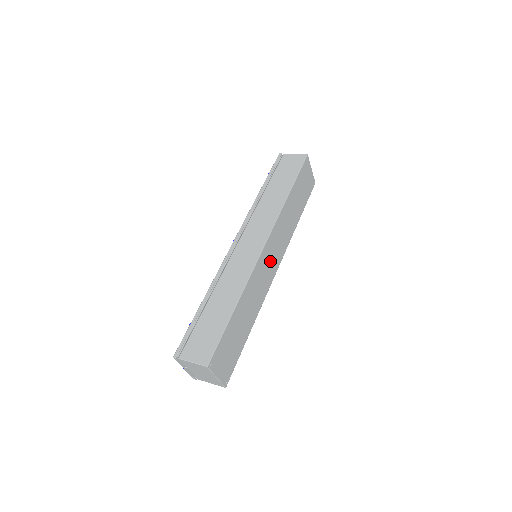
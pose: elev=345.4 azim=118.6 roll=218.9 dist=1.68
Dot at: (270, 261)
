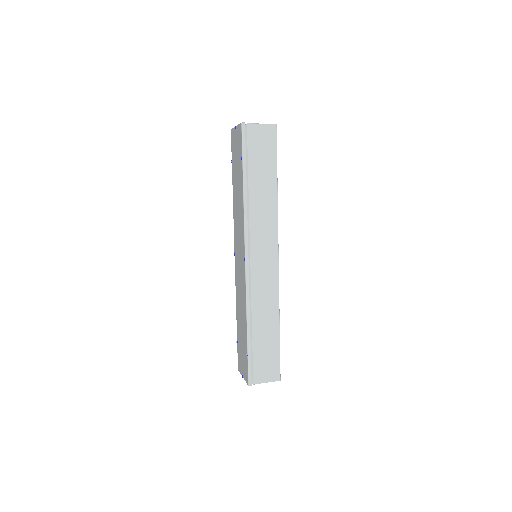
Dot at: occluded
